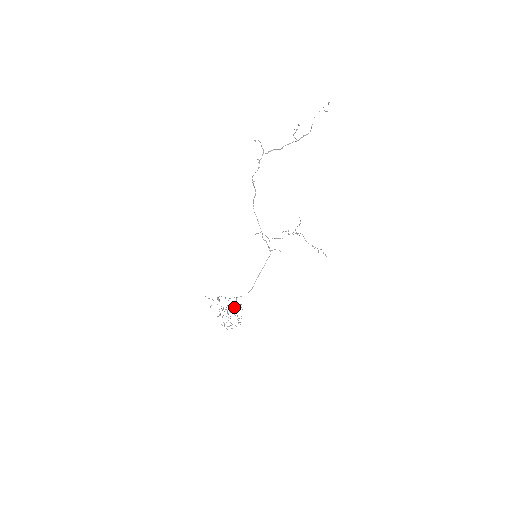
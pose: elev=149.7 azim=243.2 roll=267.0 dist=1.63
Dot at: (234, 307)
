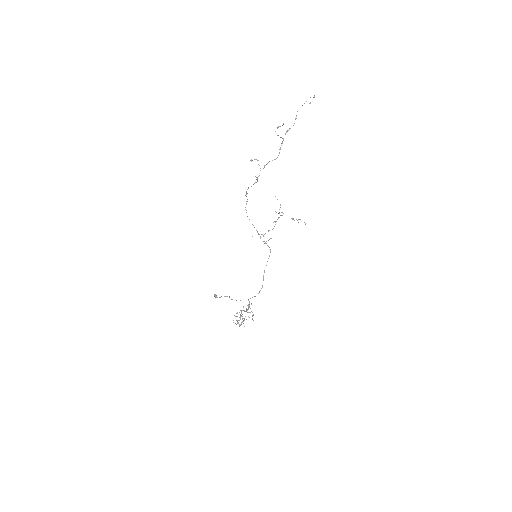
Dot at: (248, 309)
